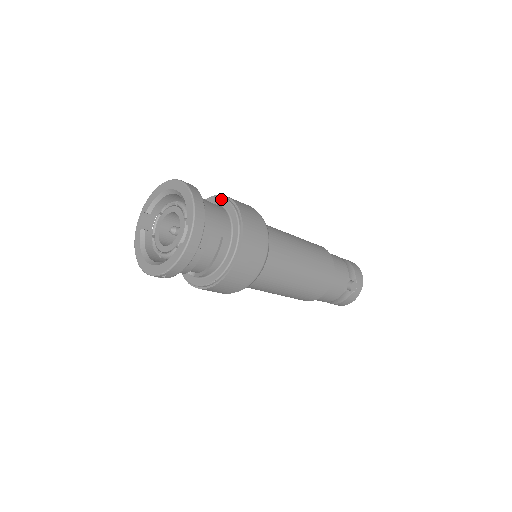
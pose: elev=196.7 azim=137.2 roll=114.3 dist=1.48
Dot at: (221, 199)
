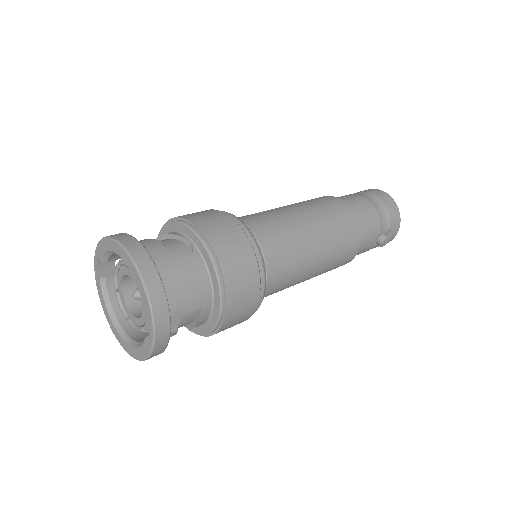
Dot at: (196, 239)
